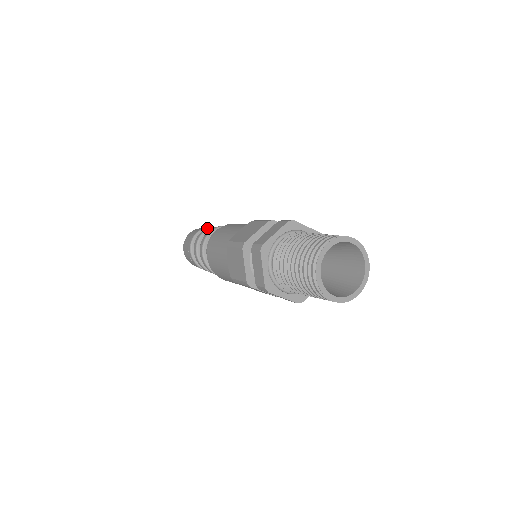
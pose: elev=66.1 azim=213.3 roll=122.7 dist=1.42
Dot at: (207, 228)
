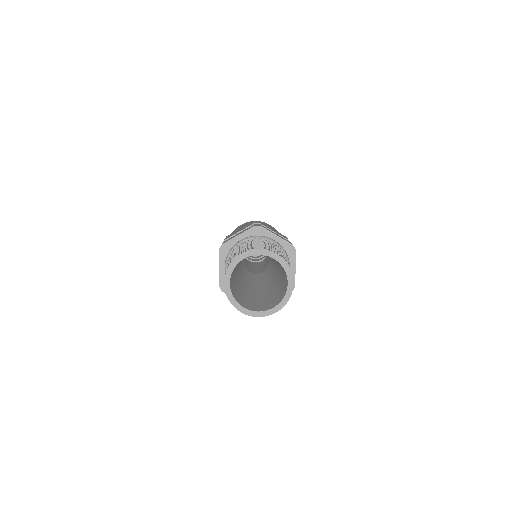
Dot at: occluded
